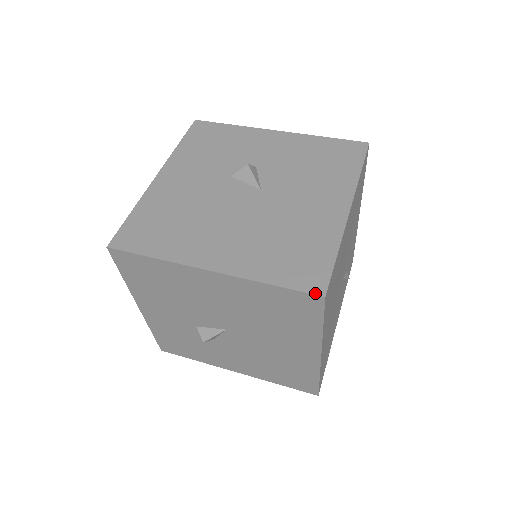
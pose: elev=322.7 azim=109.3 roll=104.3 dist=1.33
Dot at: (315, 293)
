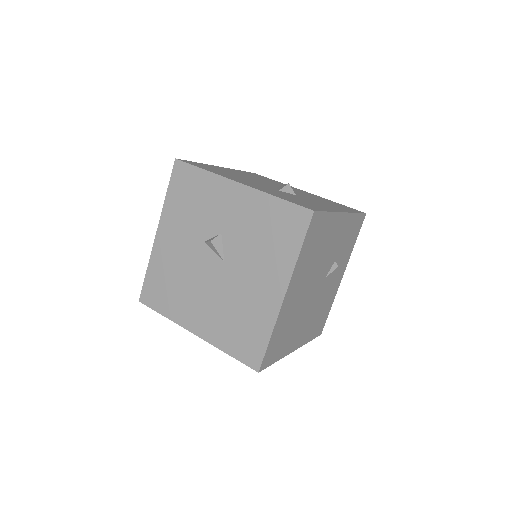
Dot at: (253, 368)
